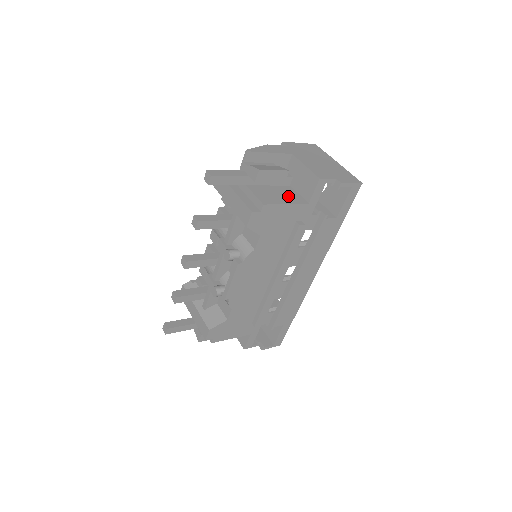
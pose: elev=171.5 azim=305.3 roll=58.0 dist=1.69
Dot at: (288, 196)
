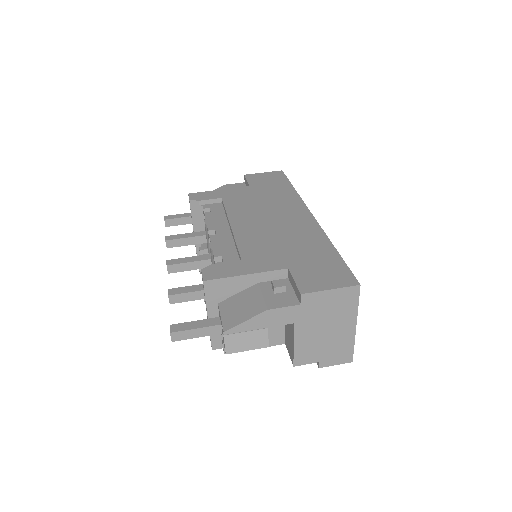
Dot at: occluded
